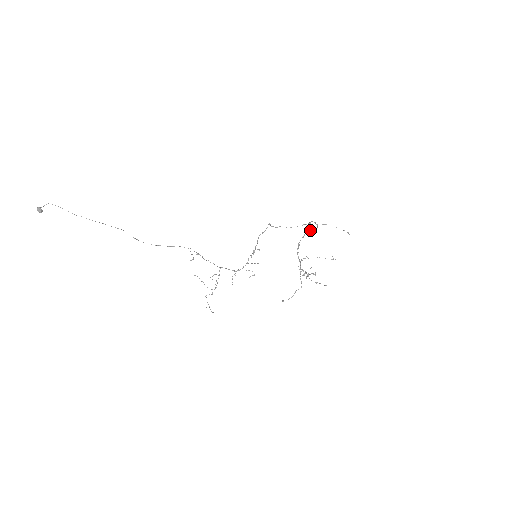
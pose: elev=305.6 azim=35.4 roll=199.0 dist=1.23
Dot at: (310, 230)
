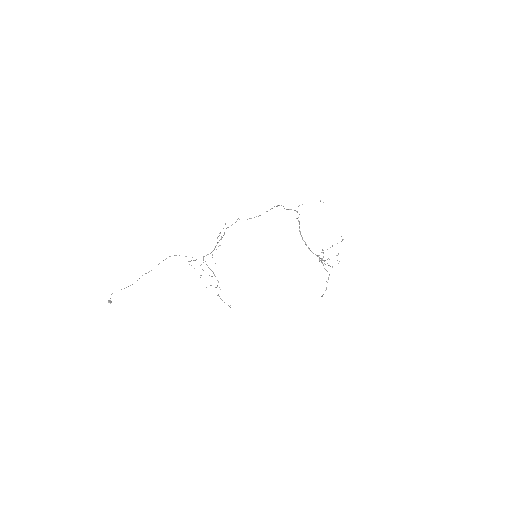
Dot at: (298, 221)
